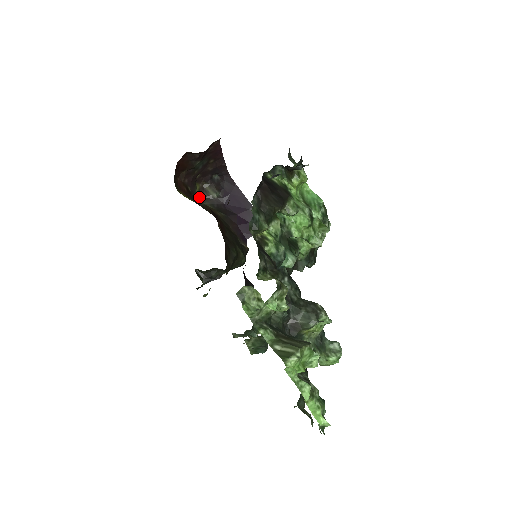
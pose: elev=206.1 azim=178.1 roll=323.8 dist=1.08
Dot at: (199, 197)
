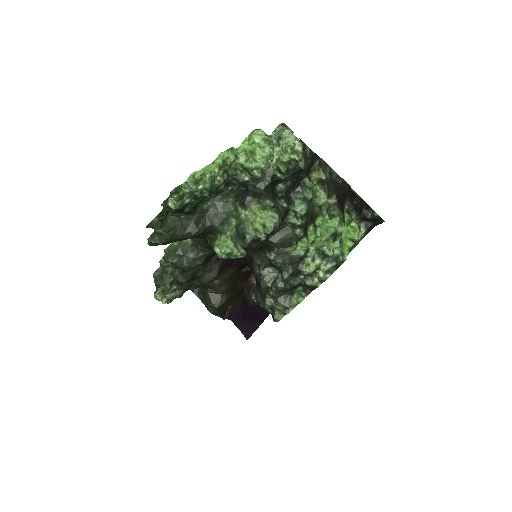
Dot at: (248, 283)
